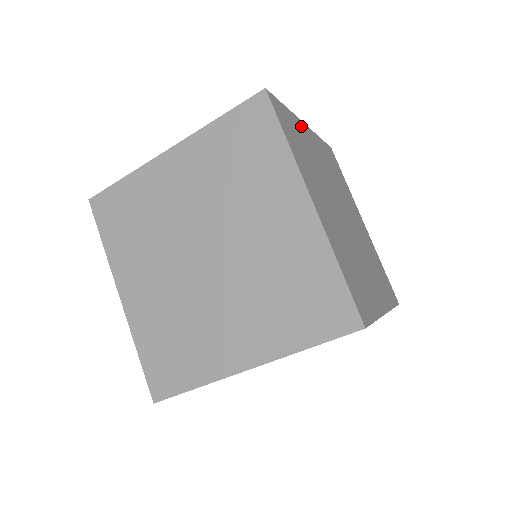
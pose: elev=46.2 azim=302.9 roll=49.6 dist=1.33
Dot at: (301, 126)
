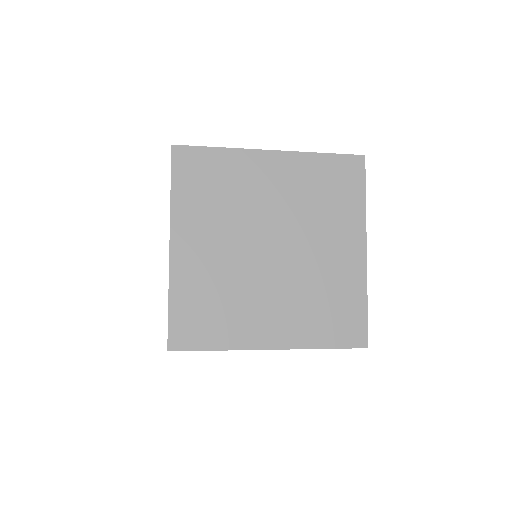
Dot at: occluded
